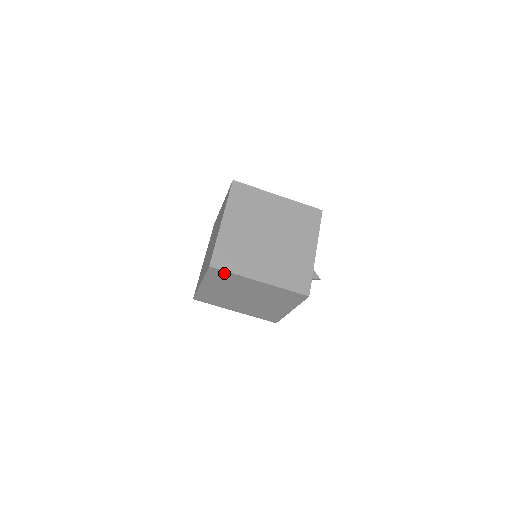
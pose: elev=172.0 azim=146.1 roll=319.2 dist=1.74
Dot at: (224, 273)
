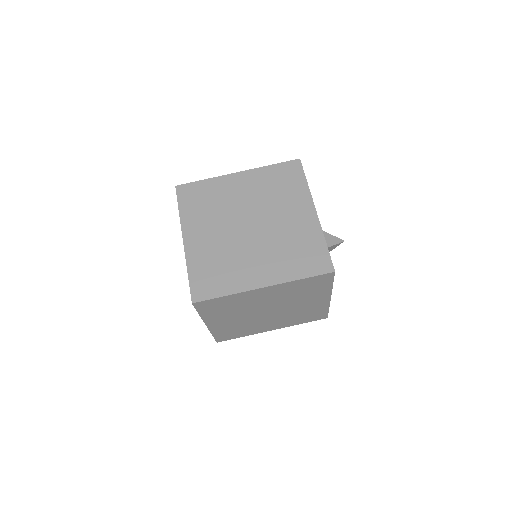
Dot at: (215, 301)
